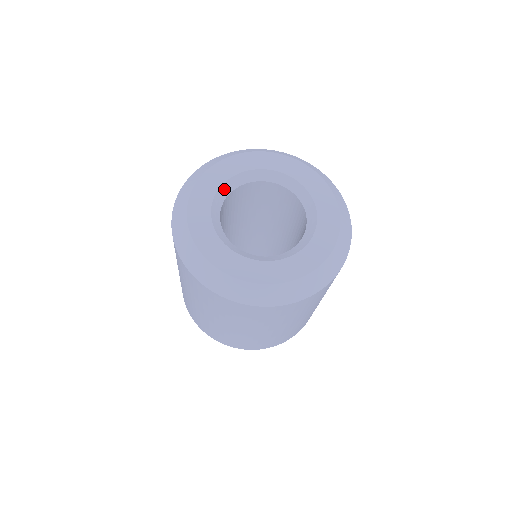
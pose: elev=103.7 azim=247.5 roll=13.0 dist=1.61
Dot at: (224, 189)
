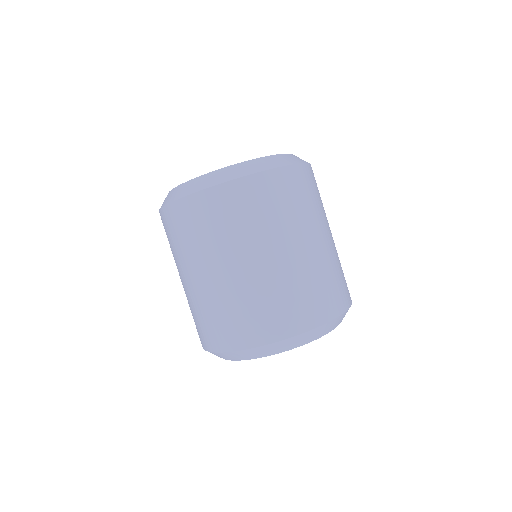
Dot at: occluded
